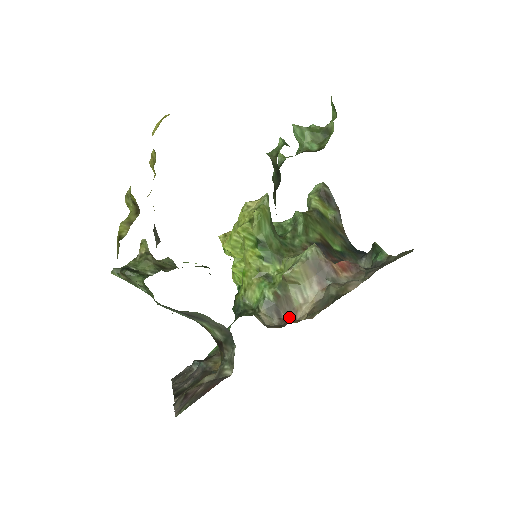
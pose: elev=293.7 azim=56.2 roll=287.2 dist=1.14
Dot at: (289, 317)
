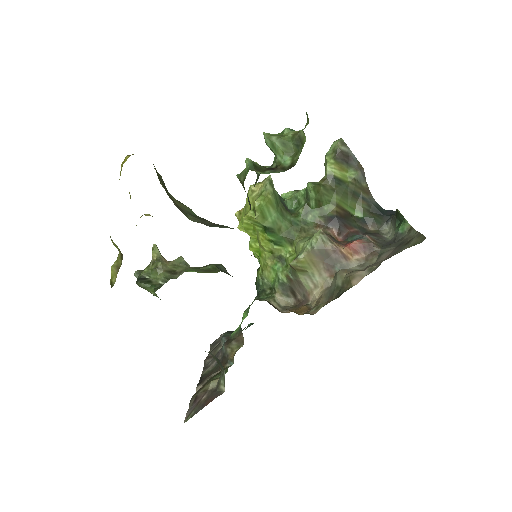
Dot at: (303, 298)
